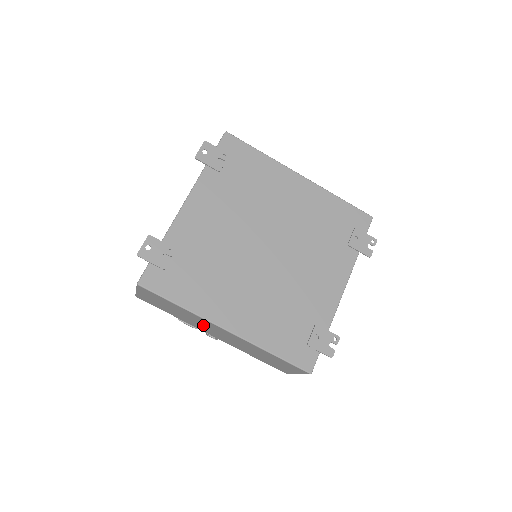
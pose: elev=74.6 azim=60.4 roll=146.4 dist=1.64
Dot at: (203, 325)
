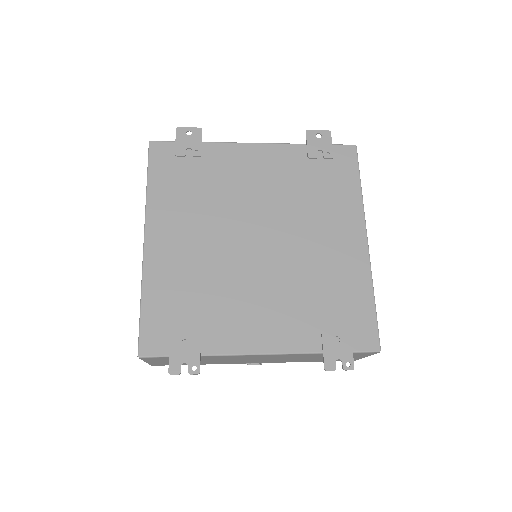
Dot at: occluded
